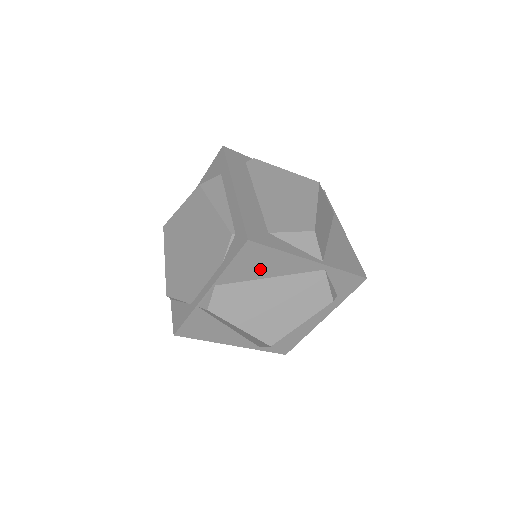
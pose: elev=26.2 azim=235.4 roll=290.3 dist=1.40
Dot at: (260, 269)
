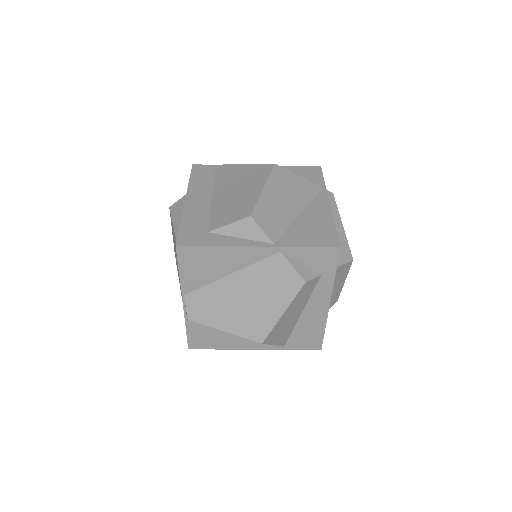
Dot at: (212, 269)
